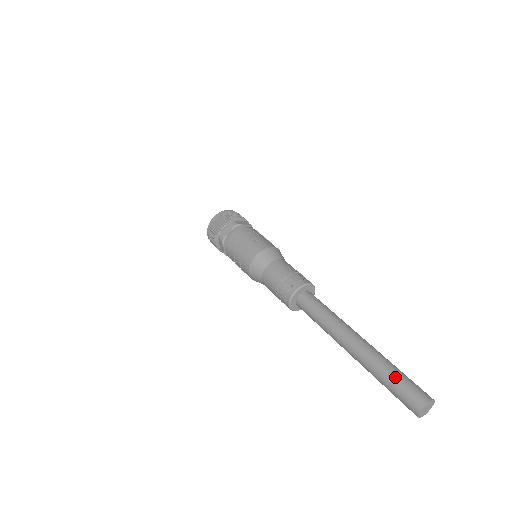
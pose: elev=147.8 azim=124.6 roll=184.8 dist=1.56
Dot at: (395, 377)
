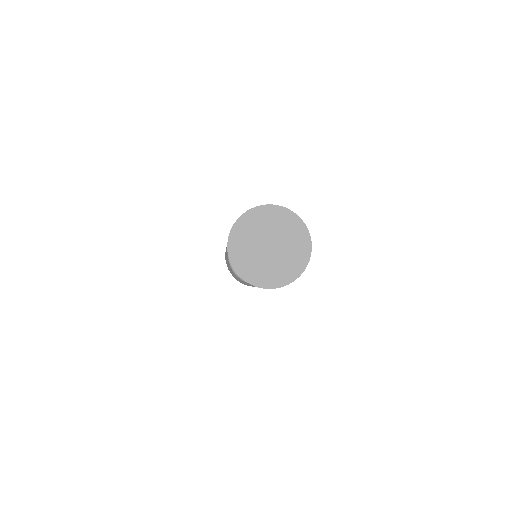
Dot at: occluded
